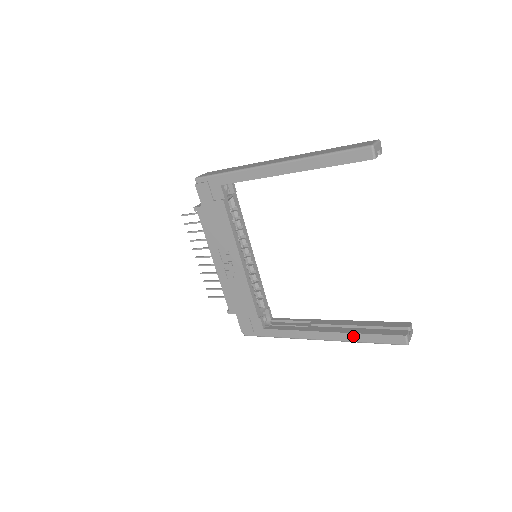
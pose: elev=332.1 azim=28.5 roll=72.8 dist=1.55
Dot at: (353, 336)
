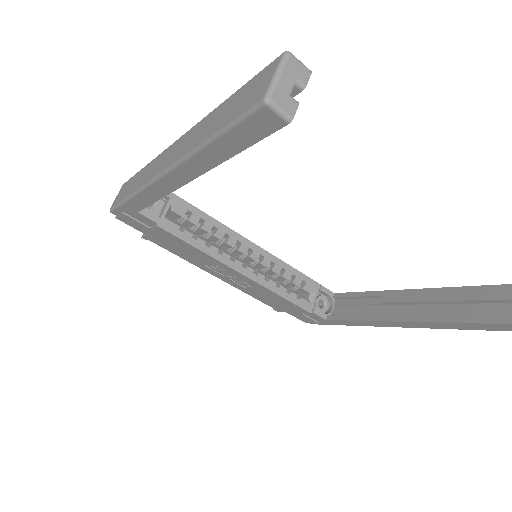
Dot at: (448, 325)
